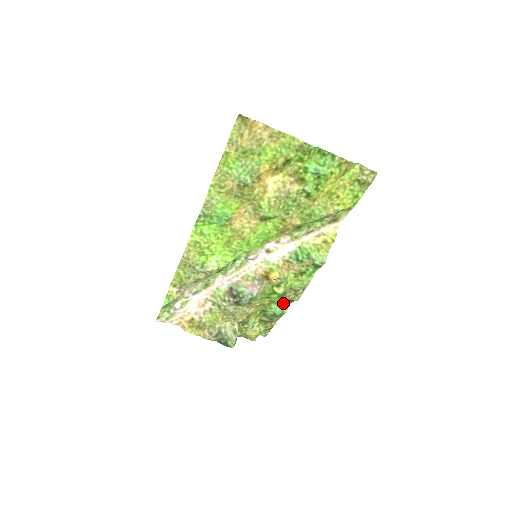
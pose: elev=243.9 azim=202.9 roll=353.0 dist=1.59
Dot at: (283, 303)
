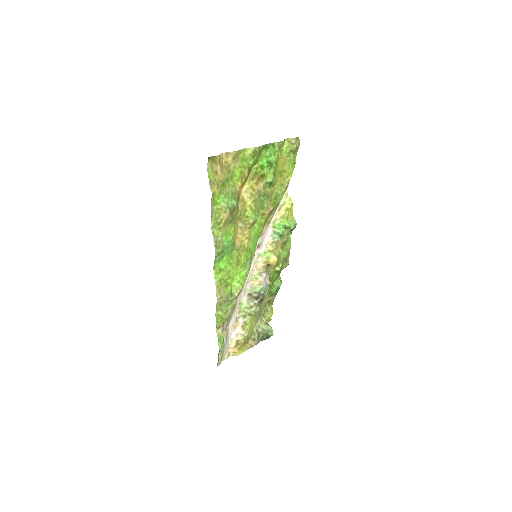
Dot at: (278, 276)
